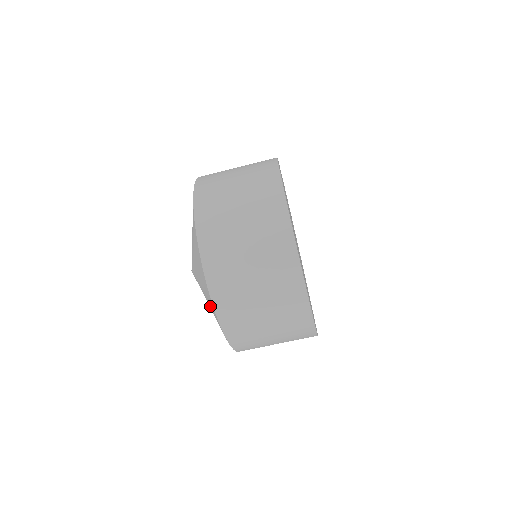
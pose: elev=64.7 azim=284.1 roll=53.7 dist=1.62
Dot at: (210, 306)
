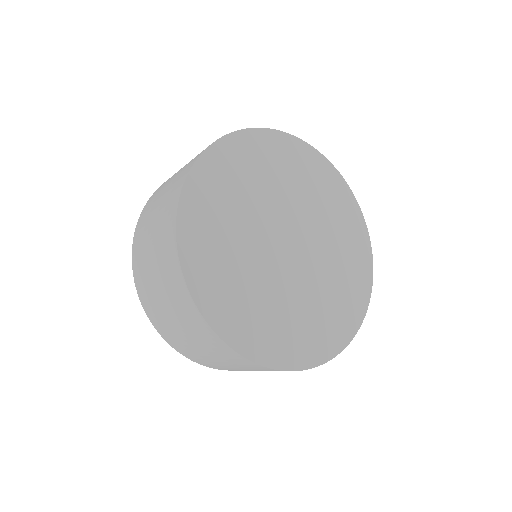
Dot at: occluded
